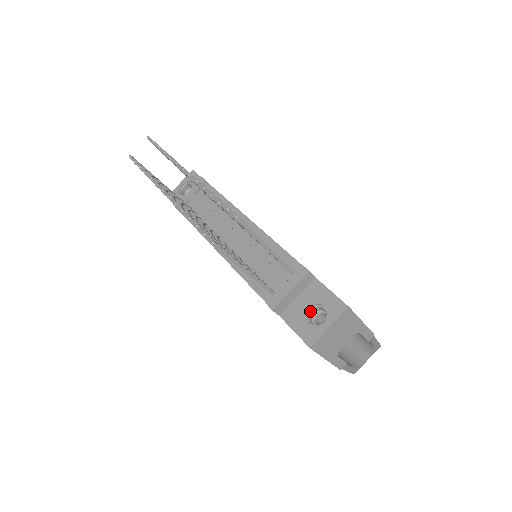
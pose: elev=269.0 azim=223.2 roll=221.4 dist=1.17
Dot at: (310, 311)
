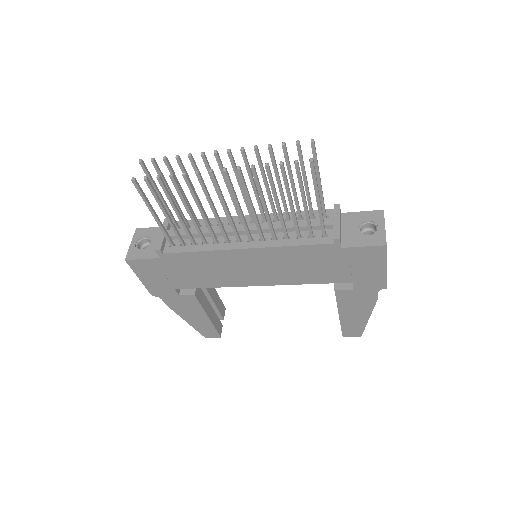
Dot at: (360, 231)
